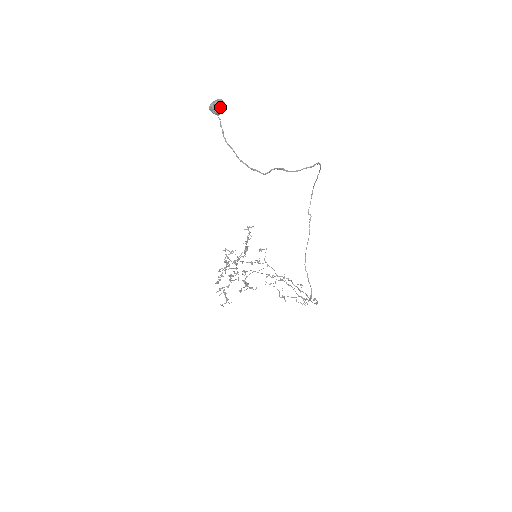
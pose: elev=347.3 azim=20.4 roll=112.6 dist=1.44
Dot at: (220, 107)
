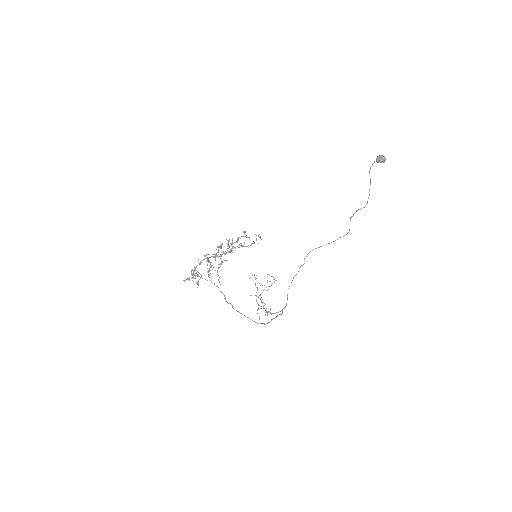
Dot at: (385, 160)
